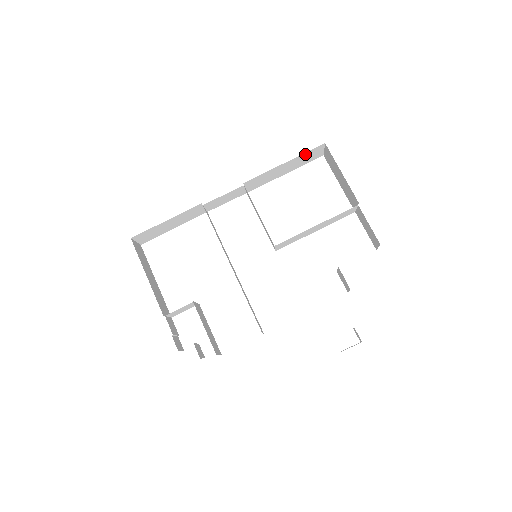
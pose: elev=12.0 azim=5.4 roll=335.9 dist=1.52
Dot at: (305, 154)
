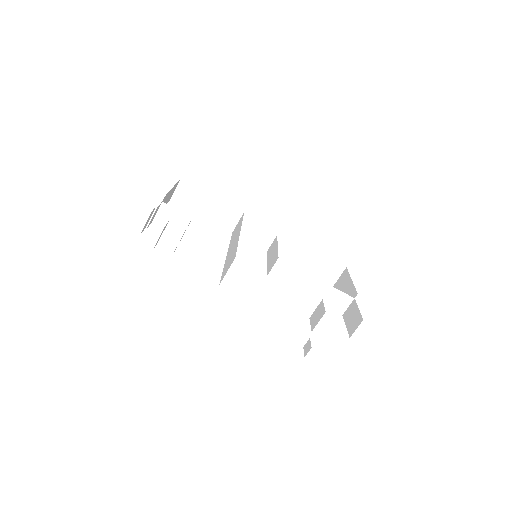
Dot at: (329, 261)
